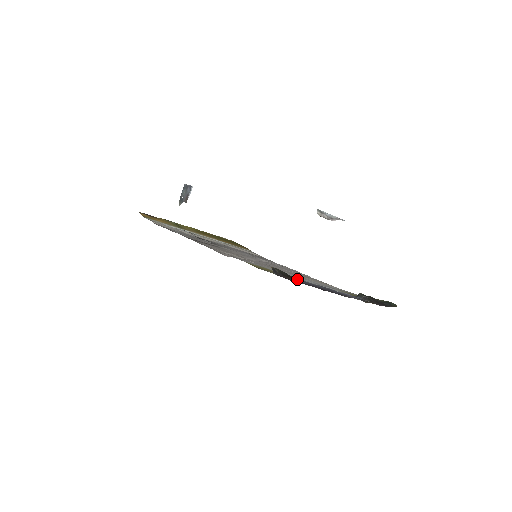
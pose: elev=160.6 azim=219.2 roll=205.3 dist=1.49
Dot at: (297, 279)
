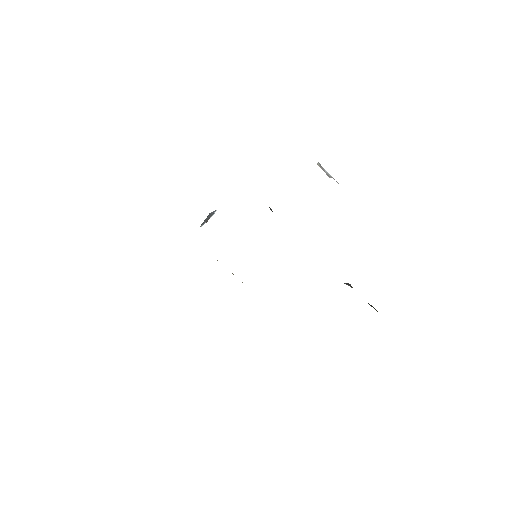
Dot at: occluded
